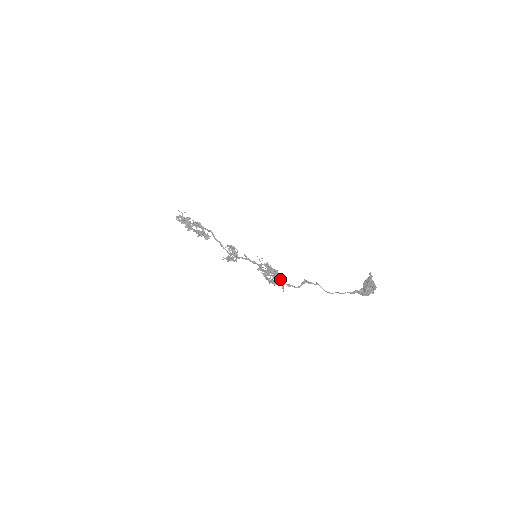
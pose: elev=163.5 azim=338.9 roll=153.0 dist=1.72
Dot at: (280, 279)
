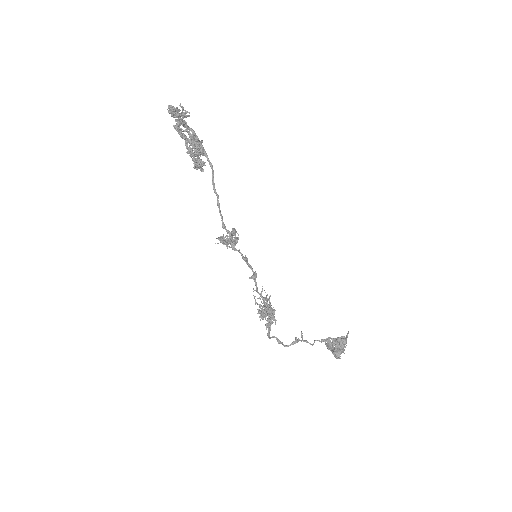
Dot at: occluded
